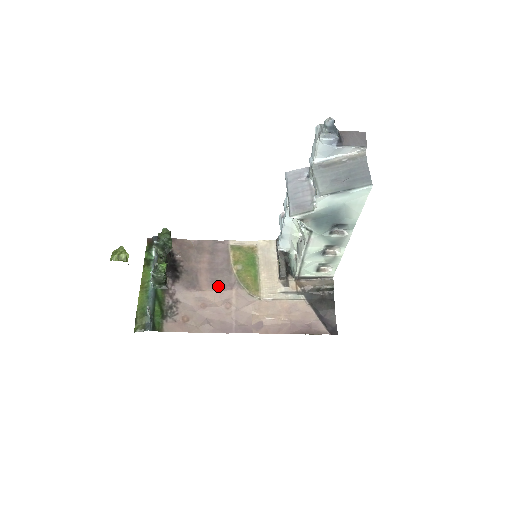
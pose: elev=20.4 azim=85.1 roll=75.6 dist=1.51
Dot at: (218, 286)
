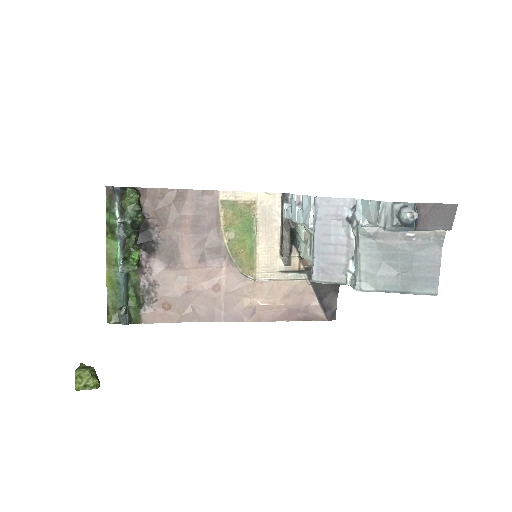
Dot at: (204, 261)
